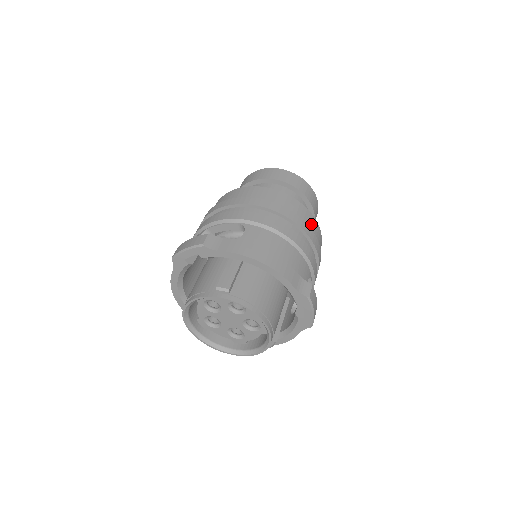
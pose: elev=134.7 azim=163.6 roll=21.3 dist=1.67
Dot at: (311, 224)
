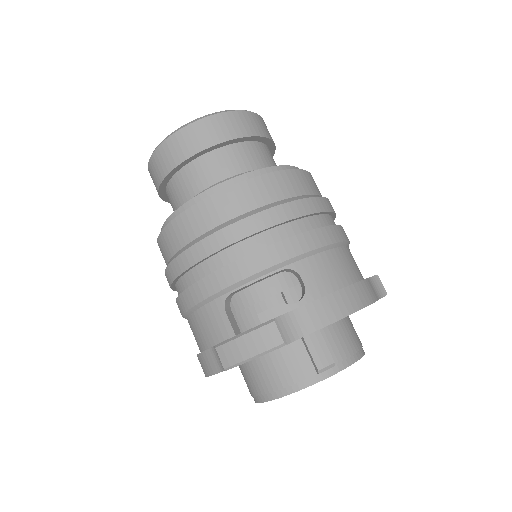
Dot at: (317, 188)
